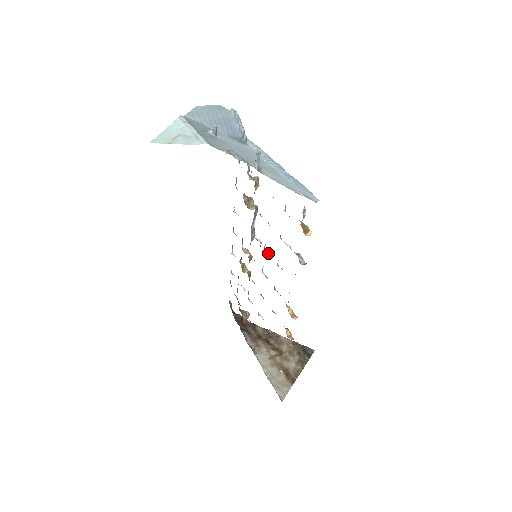
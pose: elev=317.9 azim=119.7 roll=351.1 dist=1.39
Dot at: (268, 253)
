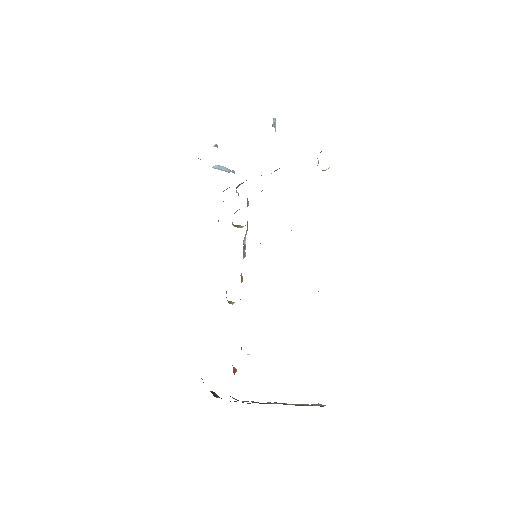
Dot at: occluded
